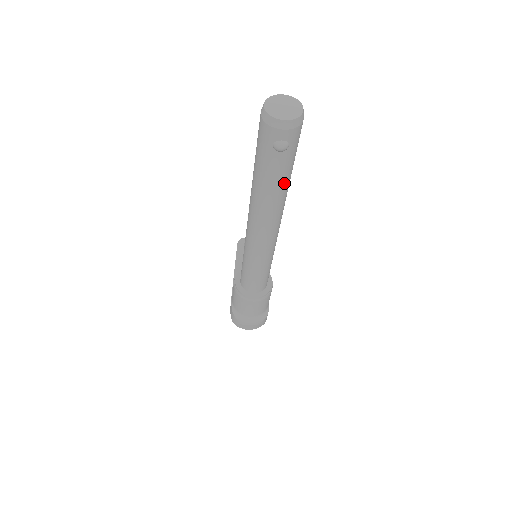
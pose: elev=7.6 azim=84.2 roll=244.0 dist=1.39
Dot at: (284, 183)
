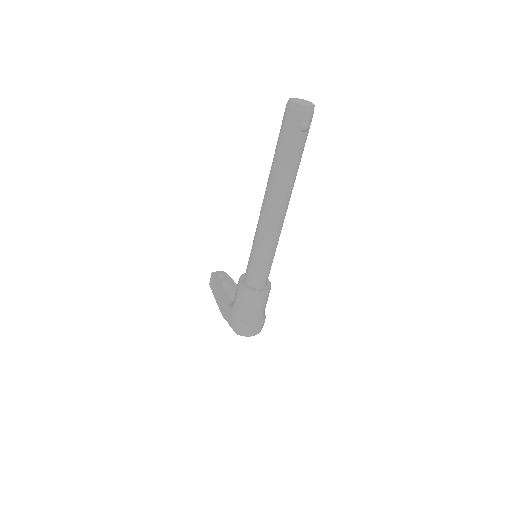
Dot at: (299, 162)
